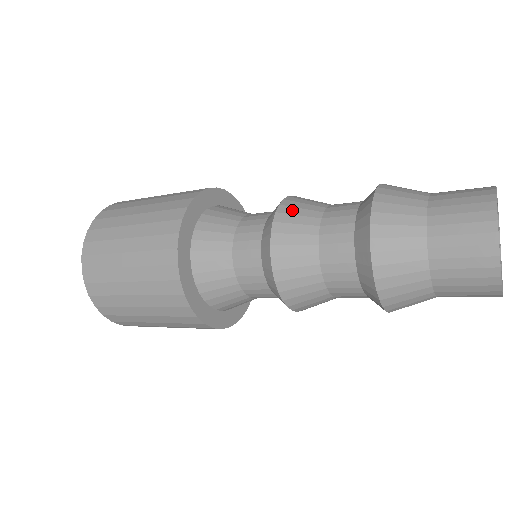
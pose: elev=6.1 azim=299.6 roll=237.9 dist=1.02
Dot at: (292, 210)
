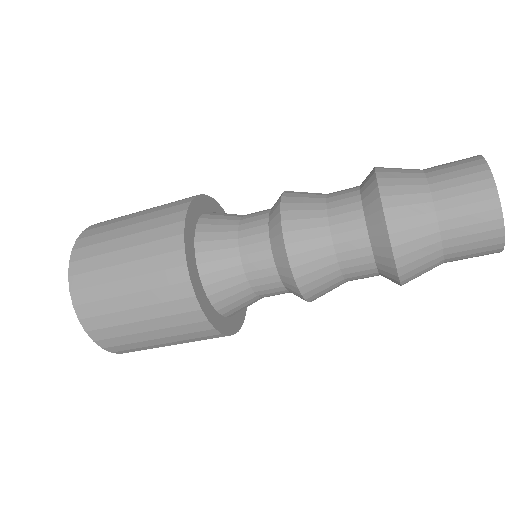
Dot at: (296, 199)
